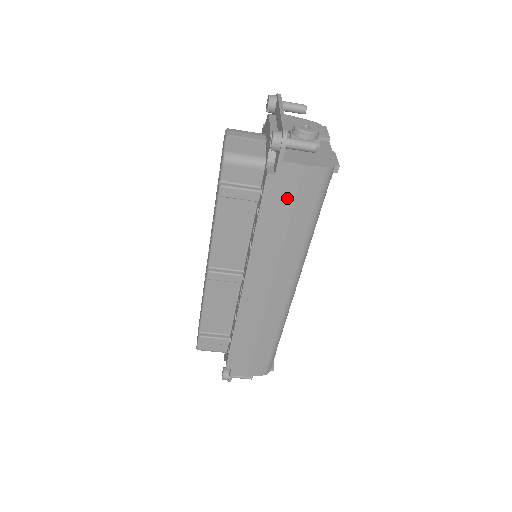
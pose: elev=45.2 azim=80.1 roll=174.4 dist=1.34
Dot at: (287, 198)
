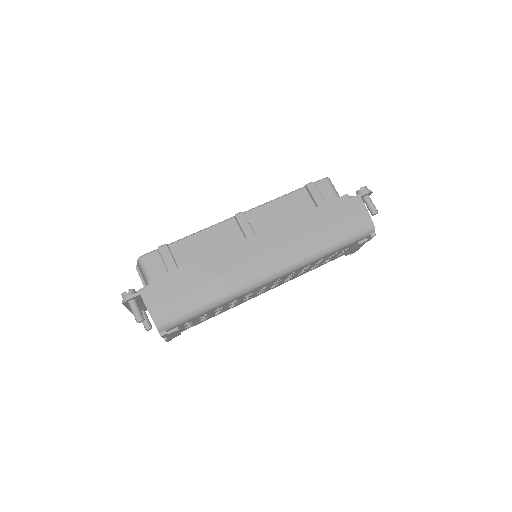
Dot at: (342, 215)
